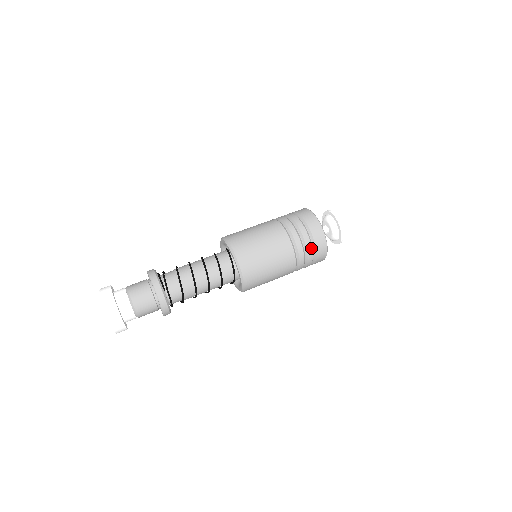
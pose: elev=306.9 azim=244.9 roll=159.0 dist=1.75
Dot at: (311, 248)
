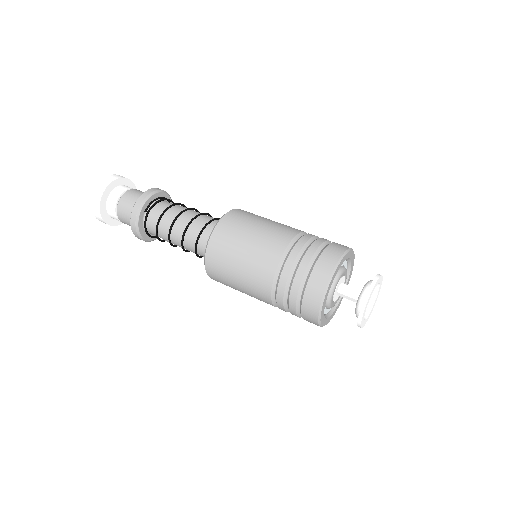
Dot at: (298, 289)
